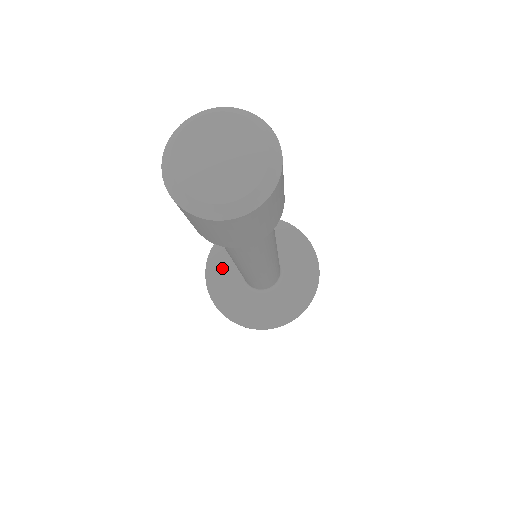
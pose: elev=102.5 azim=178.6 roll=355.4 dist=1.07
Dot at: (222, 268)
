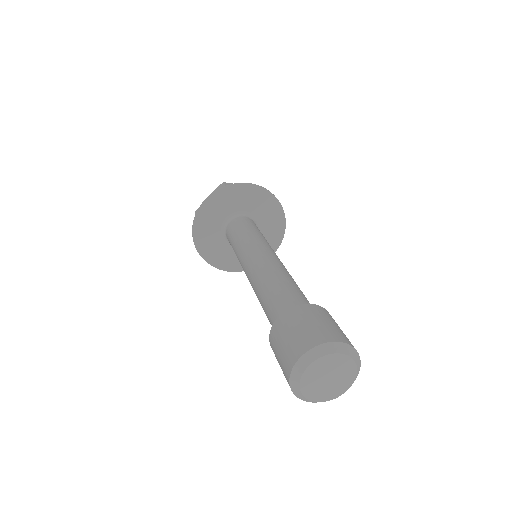
Dot at: (207, 238)
